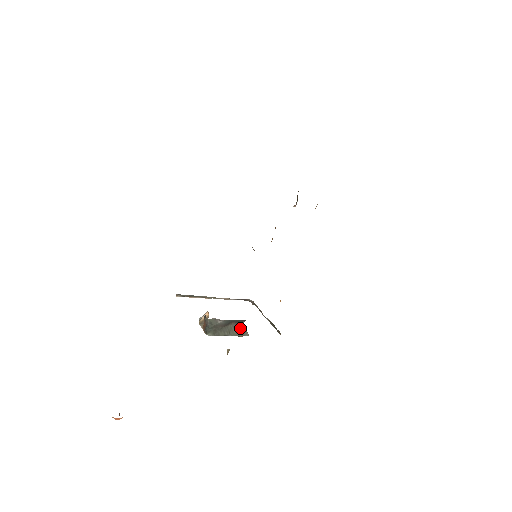
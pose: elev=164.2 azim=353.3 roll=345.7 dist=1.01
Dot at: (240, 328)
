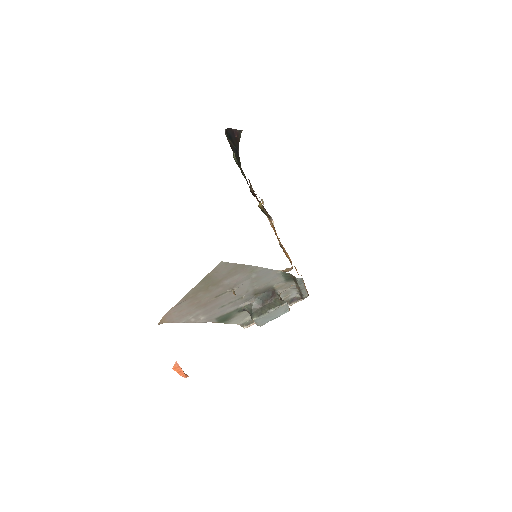
Dot at: (277, 302)
